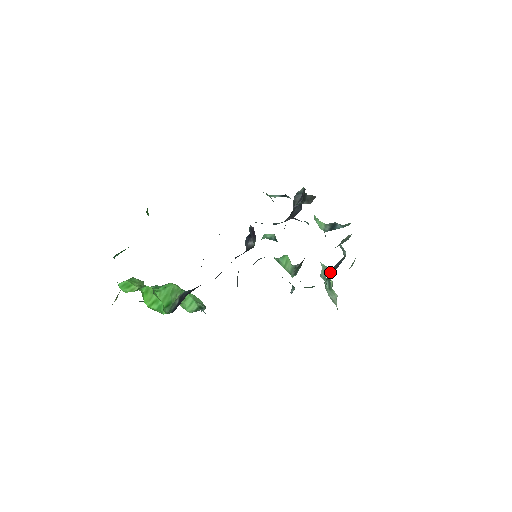
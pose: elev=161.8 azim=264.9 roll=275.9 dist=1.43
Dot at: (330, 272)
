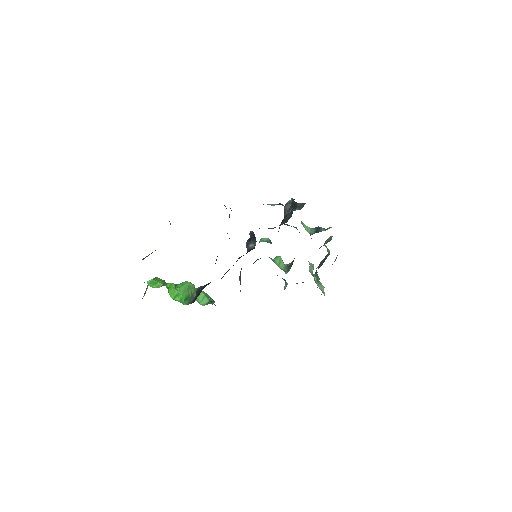
Dot at: (317, 267)
